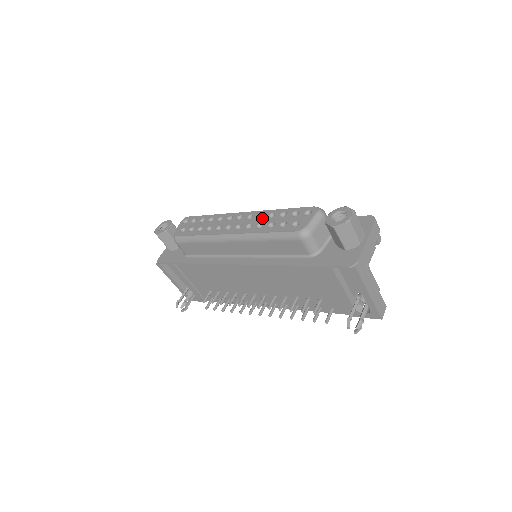
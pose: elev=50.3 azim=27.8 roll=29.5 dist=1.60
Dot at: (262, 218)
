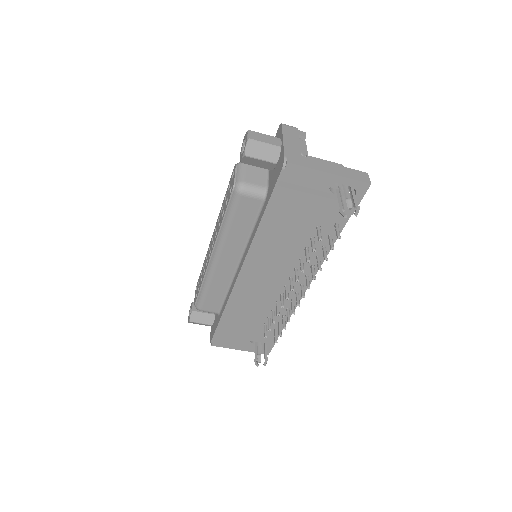
Dot at: (219, 219)
